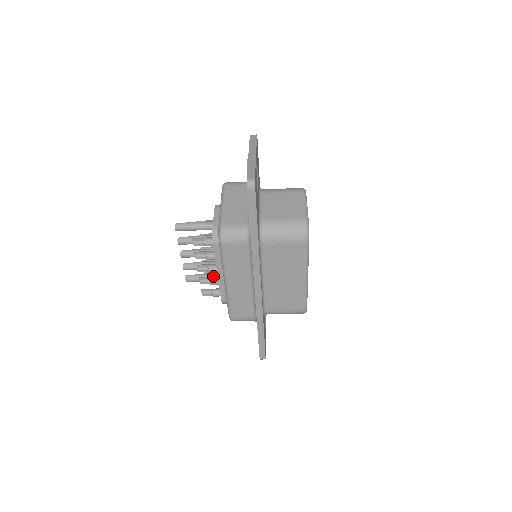
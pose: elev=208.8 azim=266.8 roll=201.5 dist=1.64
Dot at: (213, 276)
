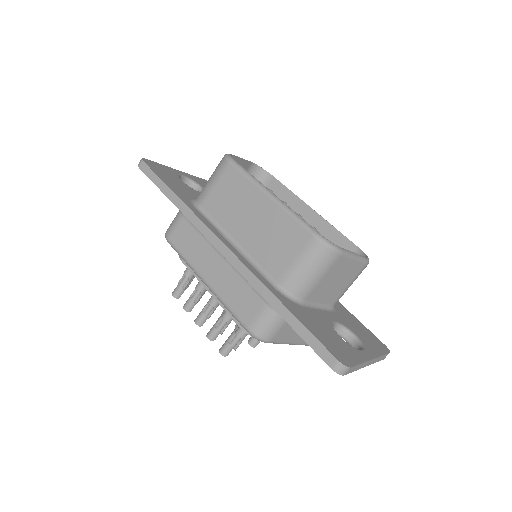
Dot at: occluded
